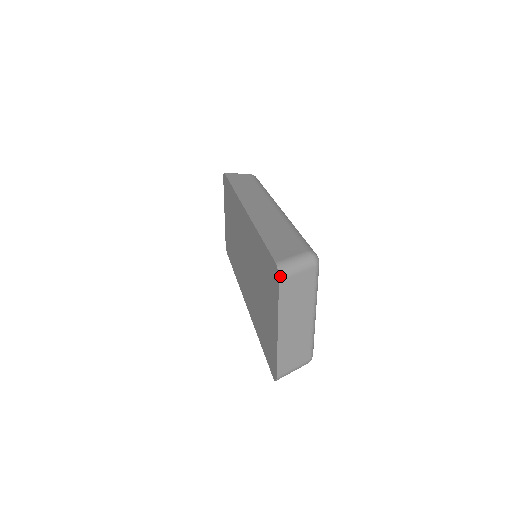
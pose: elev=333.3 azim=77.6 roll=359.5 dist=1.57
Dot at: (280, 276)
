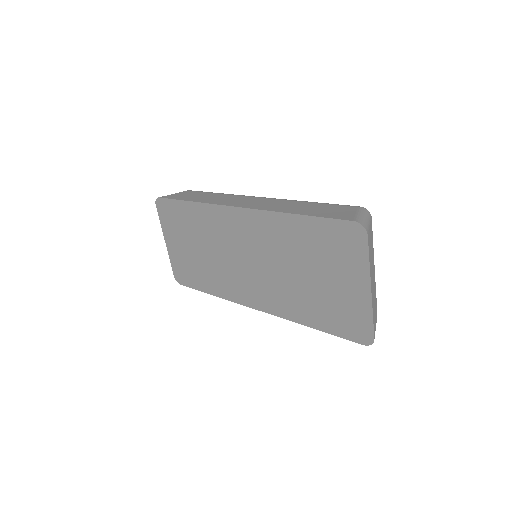
Dot at: (366, 230)
